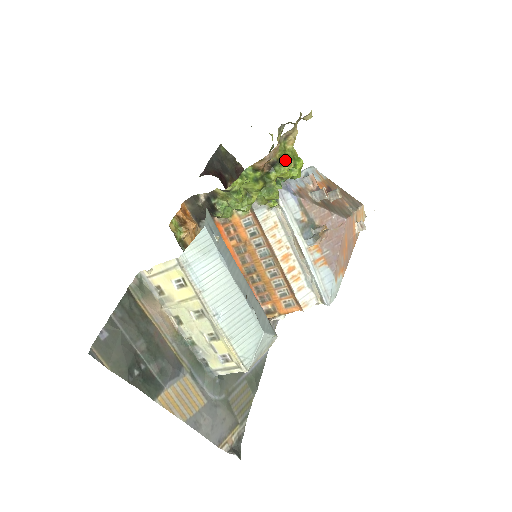
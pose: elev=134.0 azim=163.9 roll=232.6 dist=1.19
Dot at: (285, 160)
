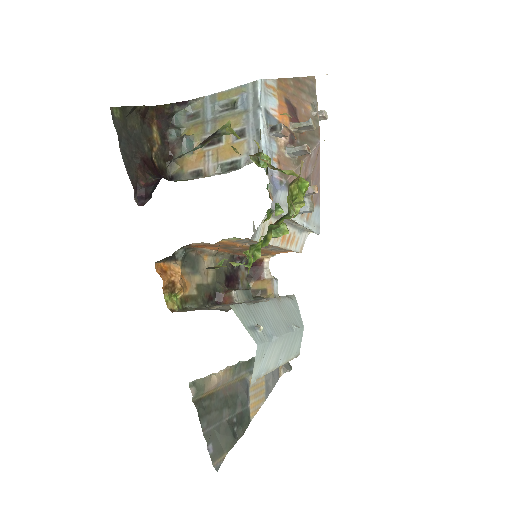
Dot at: (293, 202)
